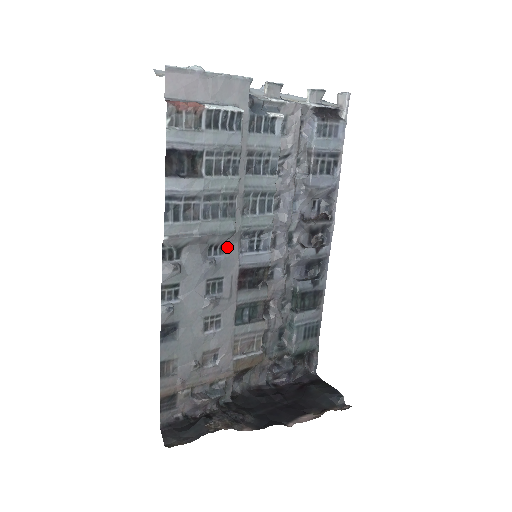
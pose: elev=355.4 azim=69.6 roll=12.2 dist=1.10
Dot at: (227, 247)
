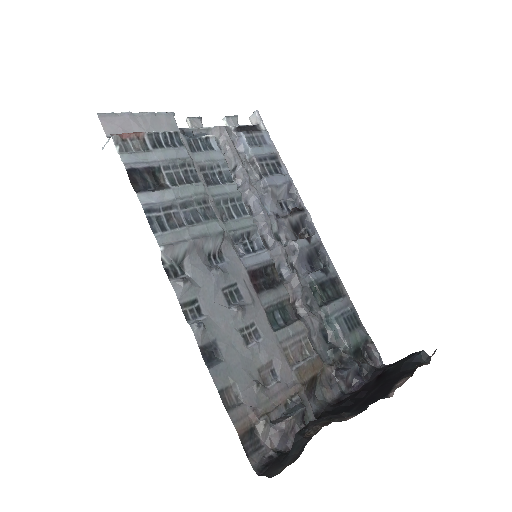
Dot at: (225, 253)
